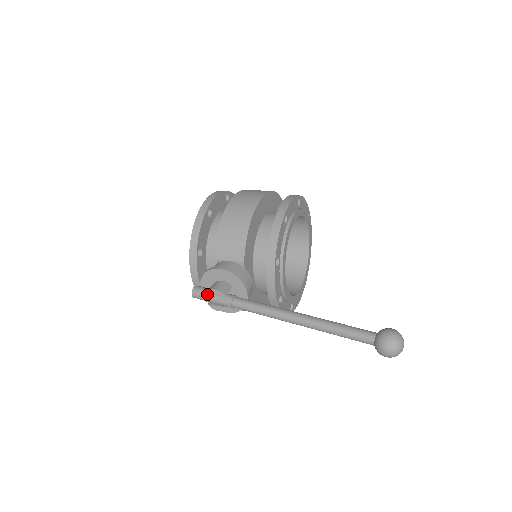
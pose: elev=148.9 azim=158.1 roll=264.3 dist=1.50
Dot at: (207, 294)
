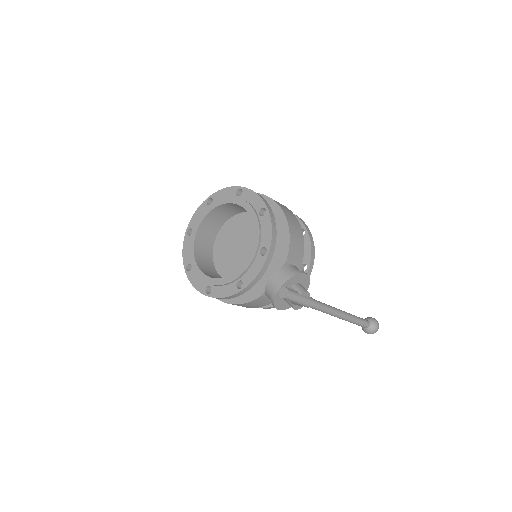
Dot at: (299, 295)
